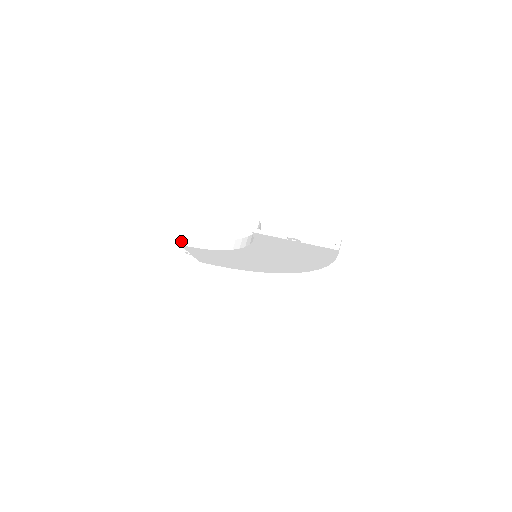
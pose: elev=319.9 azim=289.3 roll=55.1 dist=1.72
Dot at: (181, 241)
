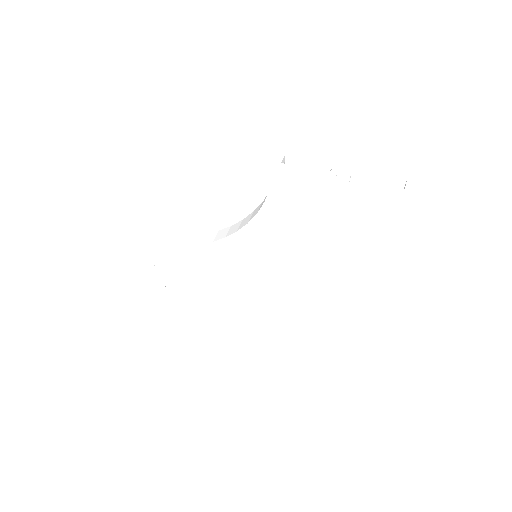
Dot at: (149, 236)
